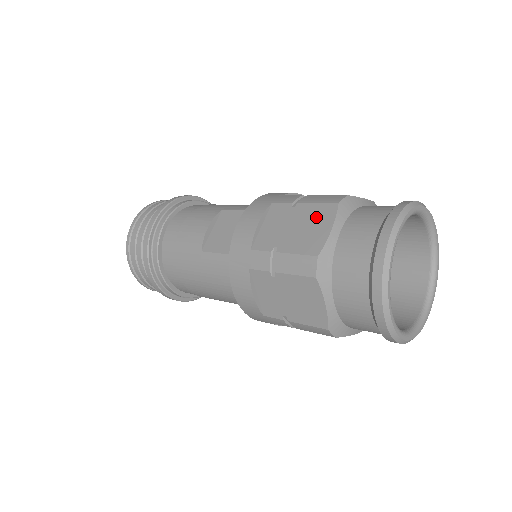
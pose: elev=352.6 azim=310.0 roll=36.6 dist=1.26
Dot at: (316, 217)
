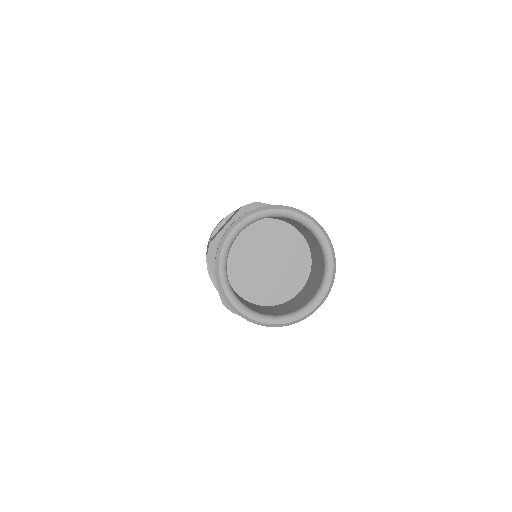
Dot at: occluded
